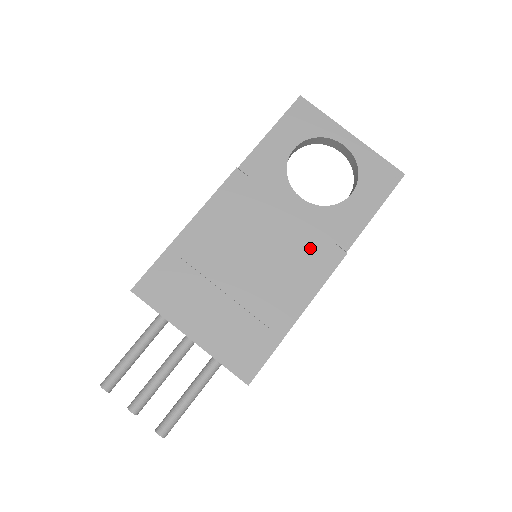
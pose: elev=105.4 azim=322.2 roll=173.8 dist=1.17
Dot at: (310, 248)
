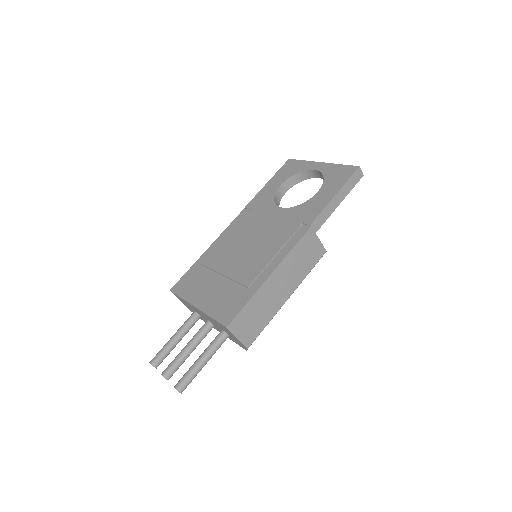
Dot at: (283, 232)
